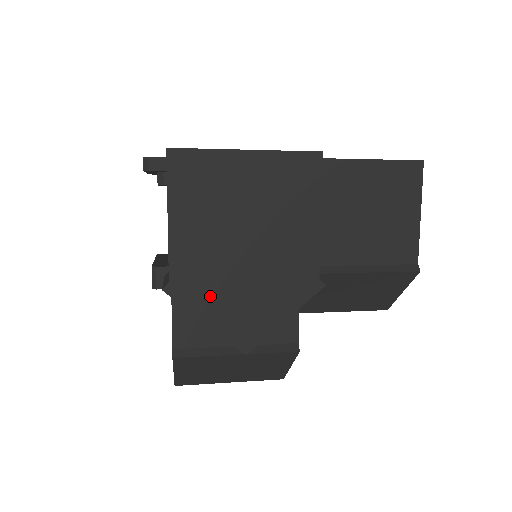
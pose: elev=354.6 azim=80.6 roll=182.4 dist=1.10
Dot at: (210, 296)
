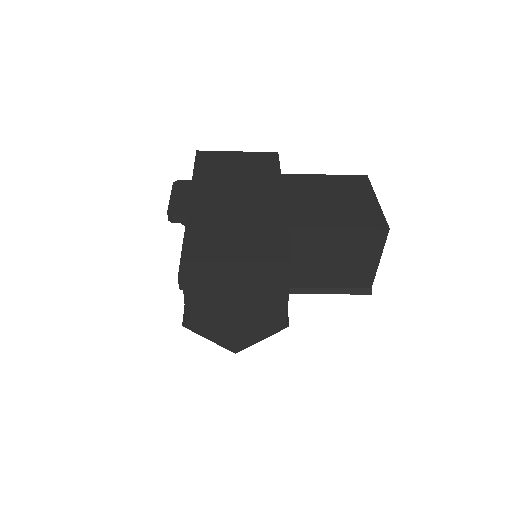
Dot at: (213, 329)
